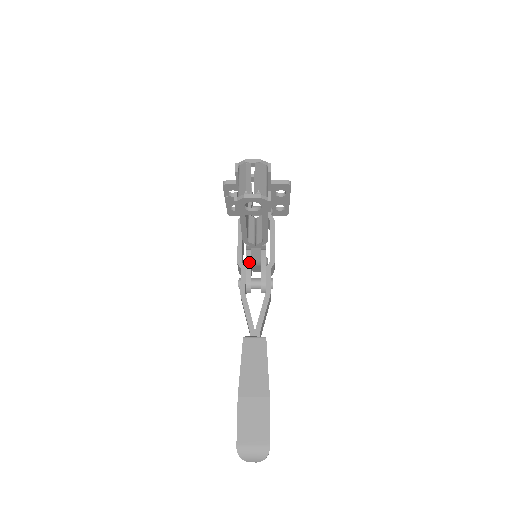
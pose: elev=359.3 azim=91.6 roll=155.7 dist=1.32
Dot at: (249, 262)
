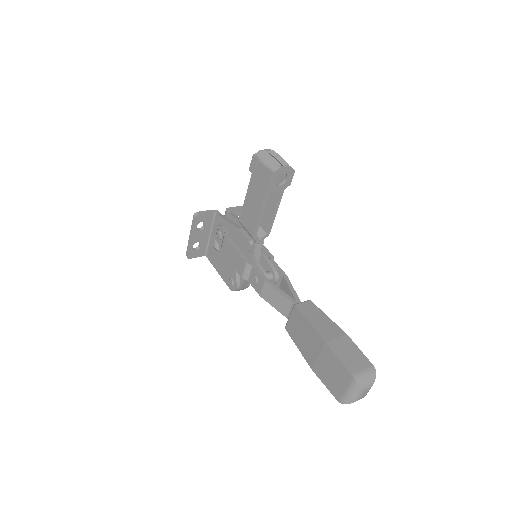
Dot at: (255, 259)
